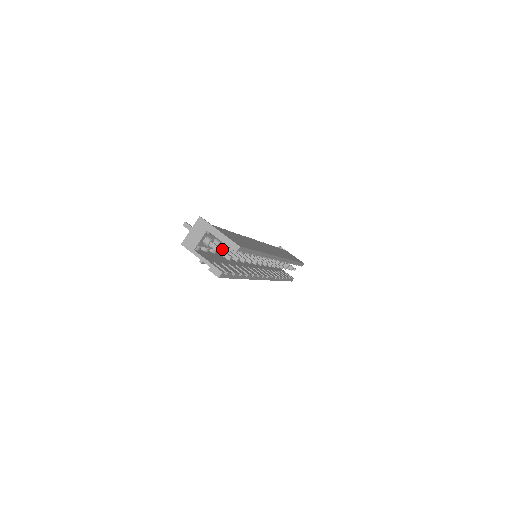
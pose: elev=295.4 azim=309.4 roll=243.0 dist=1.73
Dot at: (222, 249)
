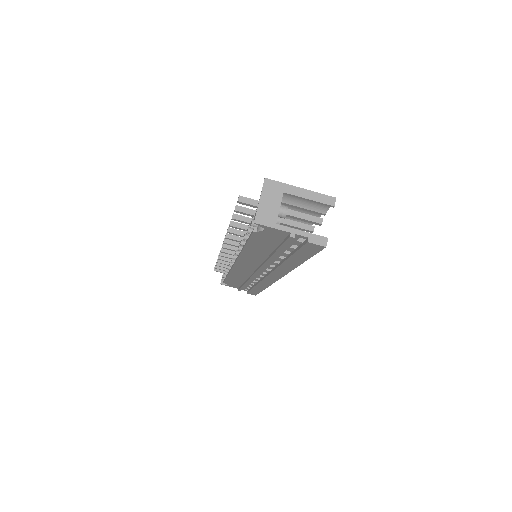
Dot at: (304, 215)
